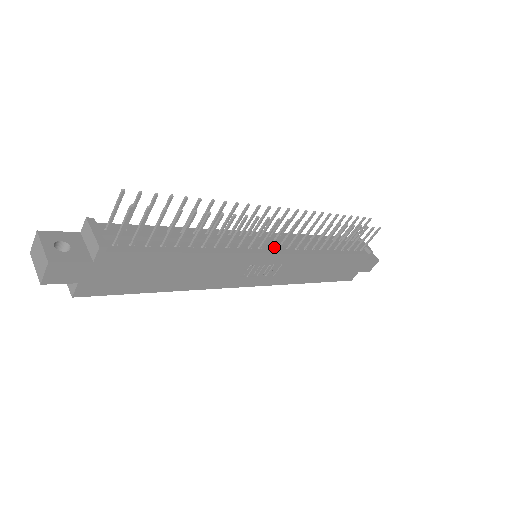
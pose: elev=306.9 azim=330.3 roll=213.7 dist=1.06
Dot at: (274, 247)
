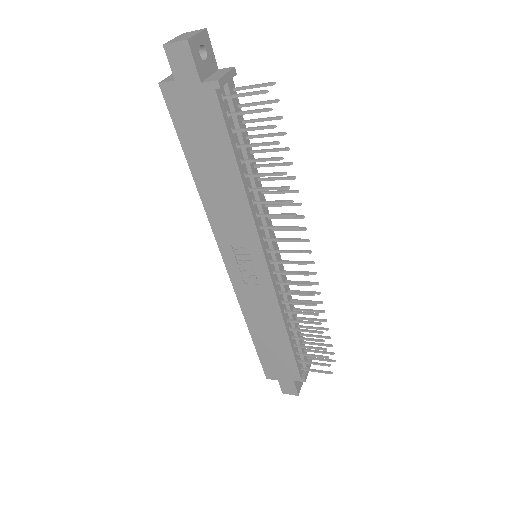
Dot at: (273, 267)
